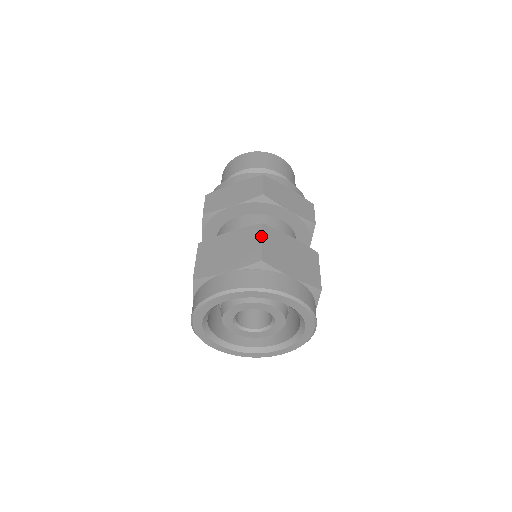
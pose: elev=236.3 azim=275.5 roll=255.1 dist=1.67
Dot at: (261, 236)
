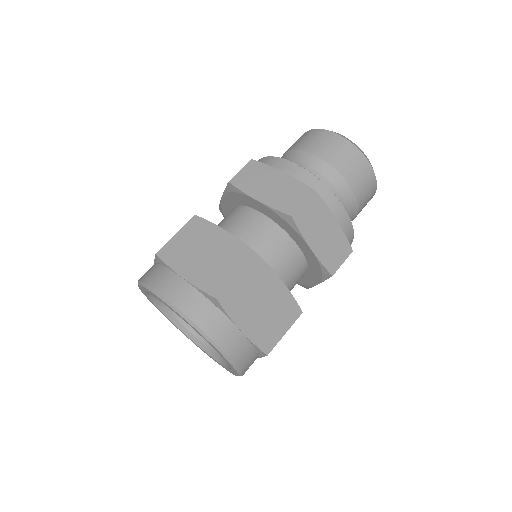
Dot at: (242, 269)
